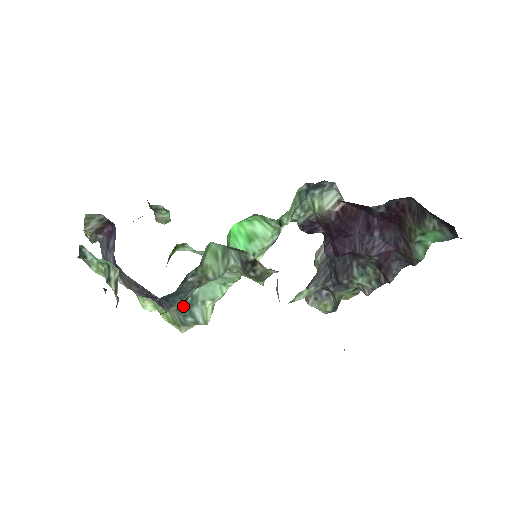
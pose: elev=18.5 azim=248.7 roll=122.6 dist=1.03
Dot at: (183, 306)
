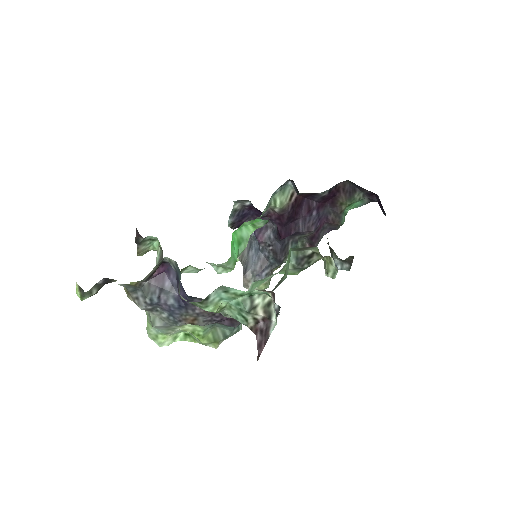
Dot at: occluded
